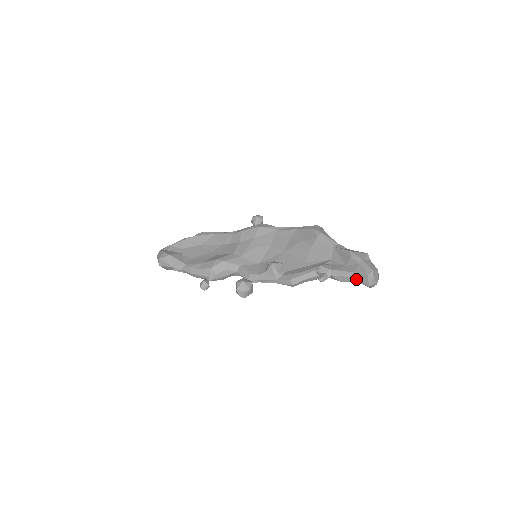
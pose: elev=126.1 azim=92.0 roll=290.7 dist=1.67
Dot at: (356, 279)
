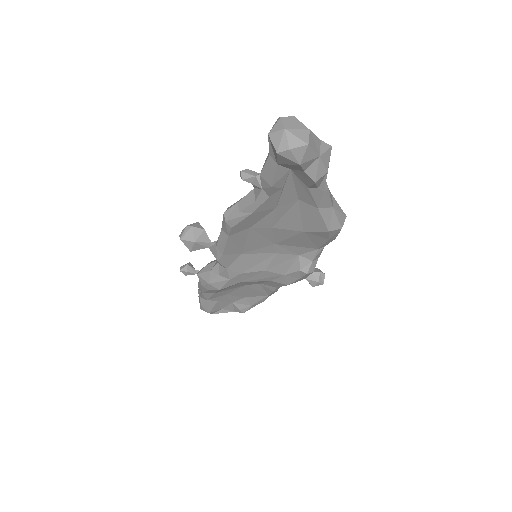
Dot at: occluded
